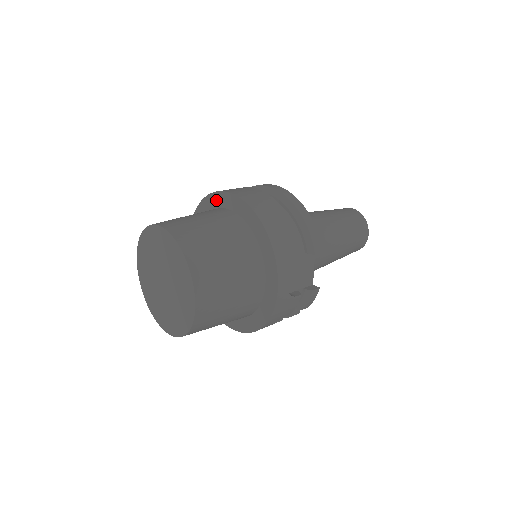
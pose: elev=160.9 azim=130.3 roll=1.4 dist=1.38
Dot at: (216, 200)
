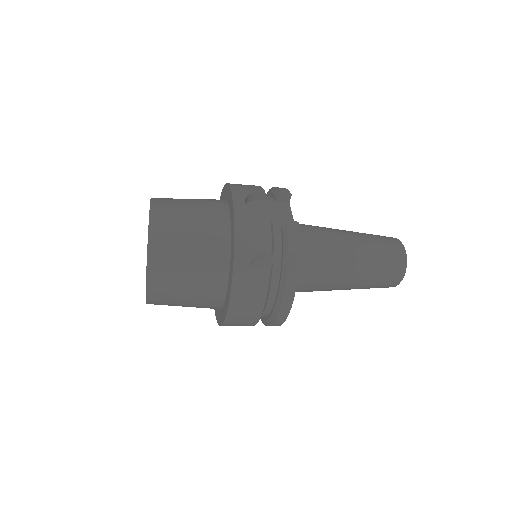
Dot at: occluded
